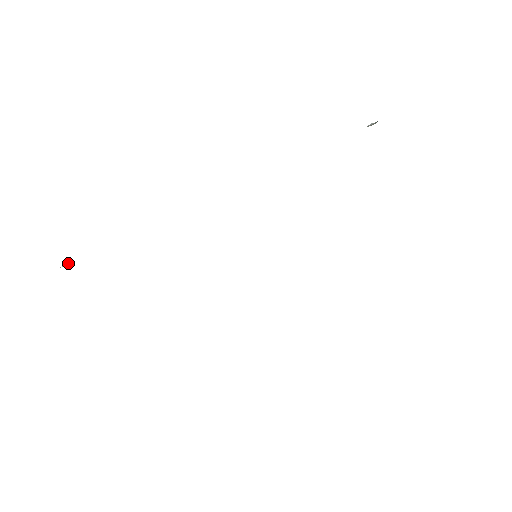
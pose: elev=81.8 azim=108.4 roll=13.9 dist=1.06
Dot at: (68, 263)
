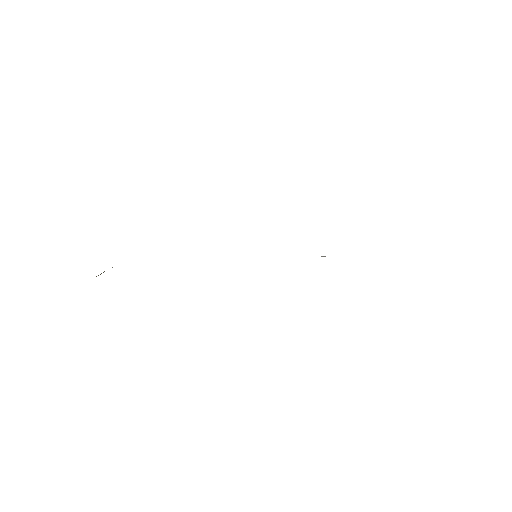
Dot at: occluded
